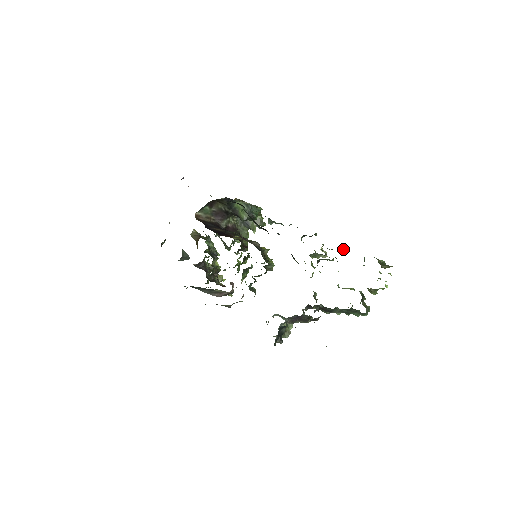
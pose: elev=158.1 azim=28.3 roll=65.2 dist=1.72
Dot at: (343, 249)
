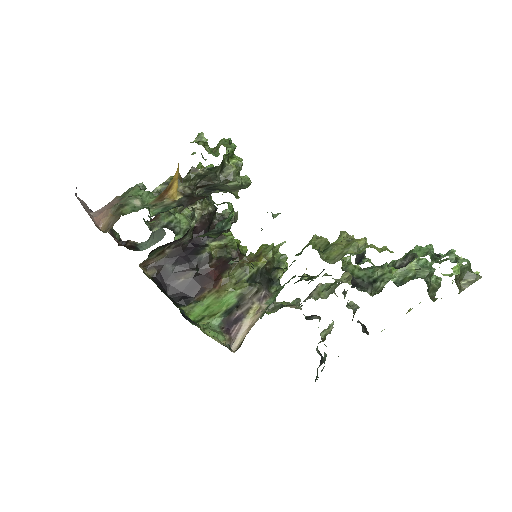
Dot at: (392, 265)
